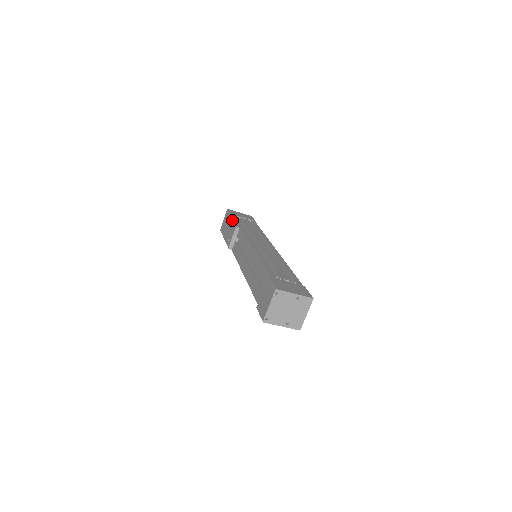
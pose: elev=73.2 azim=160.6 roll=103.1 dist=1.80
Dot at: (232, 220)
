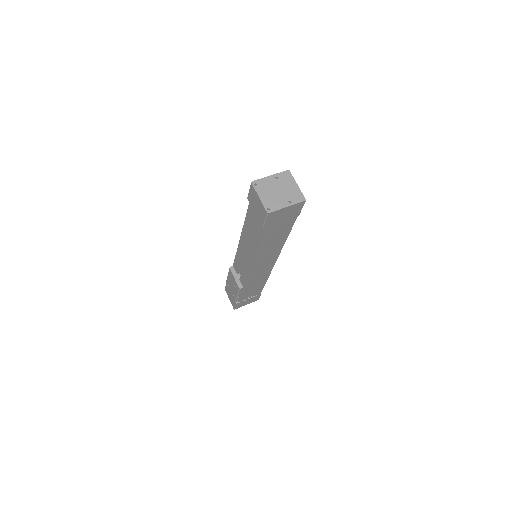
Dot at: (227, 276)
